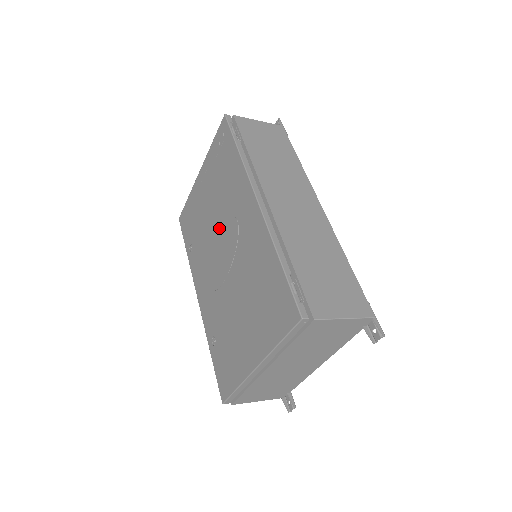
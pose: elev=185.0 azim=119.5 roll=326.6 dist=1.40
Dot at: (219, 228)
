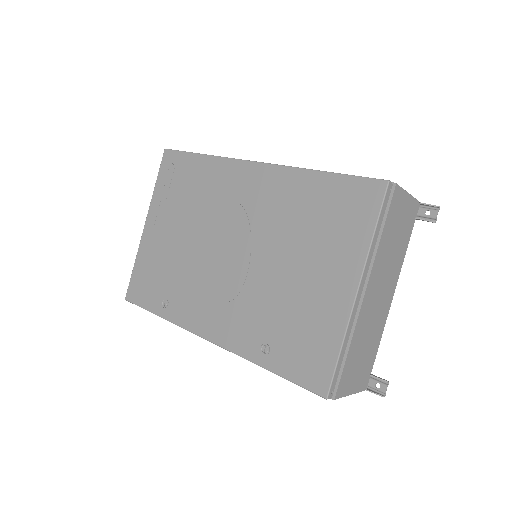
Dot at: (209, 236)
